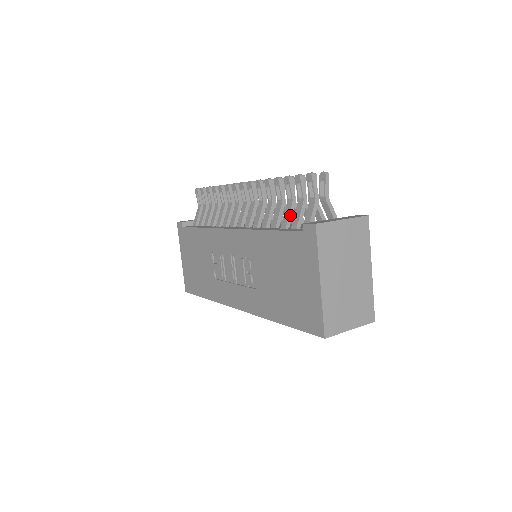
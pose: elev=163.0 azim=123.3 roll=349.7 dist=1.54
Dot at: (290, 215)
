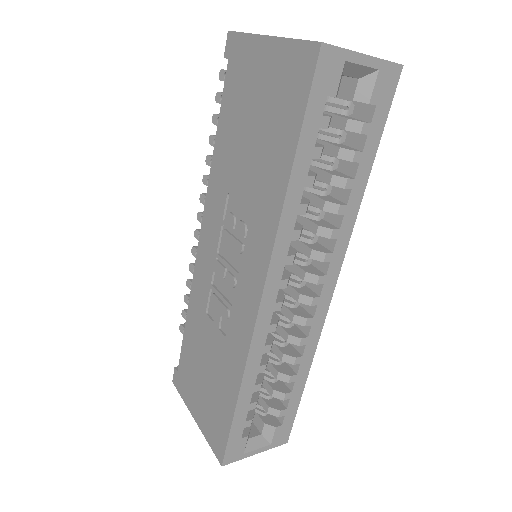
Dot at: occluded
